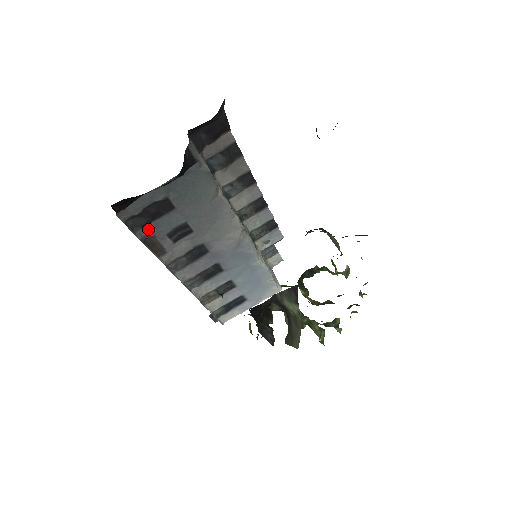
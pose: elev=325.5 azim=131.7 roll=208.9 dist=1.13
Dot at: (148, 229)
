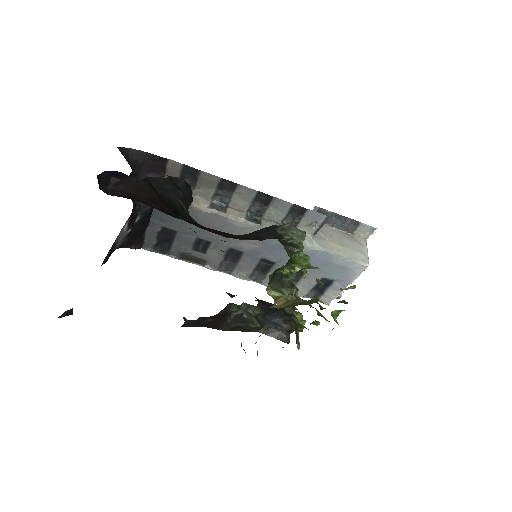
Dot at: (175, 250)
